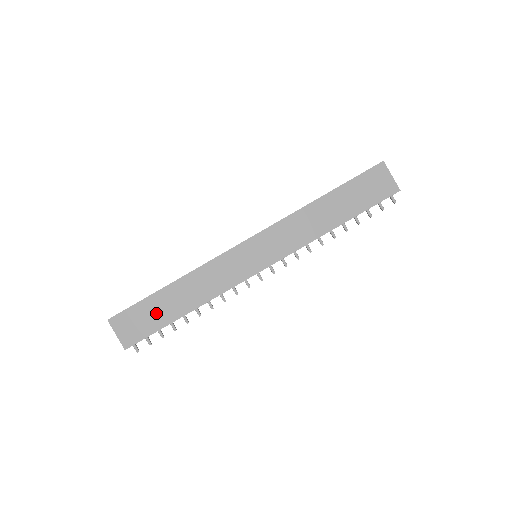
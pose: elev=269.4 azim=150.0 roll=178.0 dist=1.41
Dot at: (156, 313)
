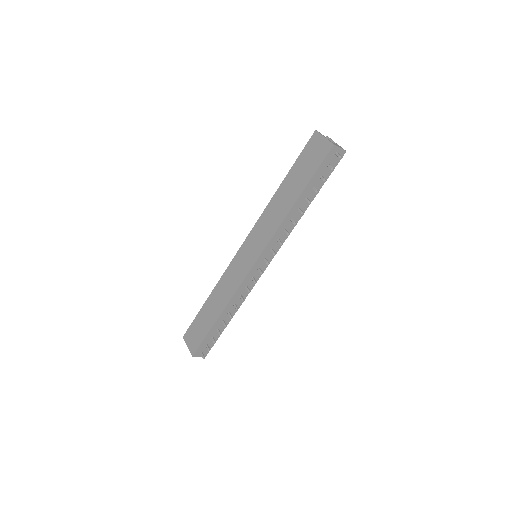
Dot at: (203, 323)
